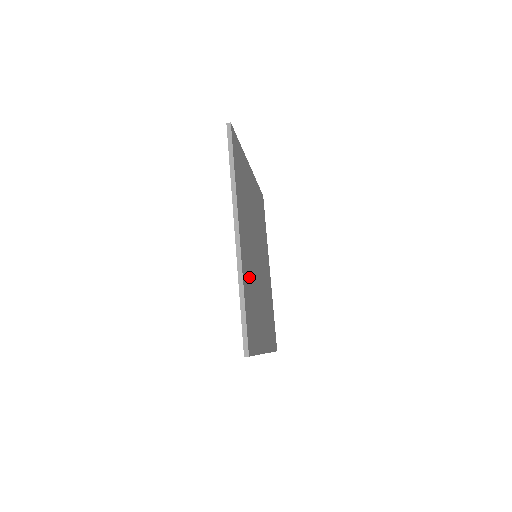
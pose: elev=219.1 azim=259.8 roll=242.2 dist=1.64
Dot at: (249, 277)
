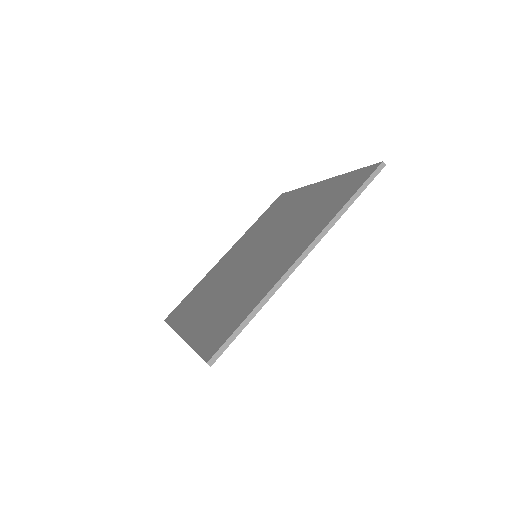
Dot at: occluded
